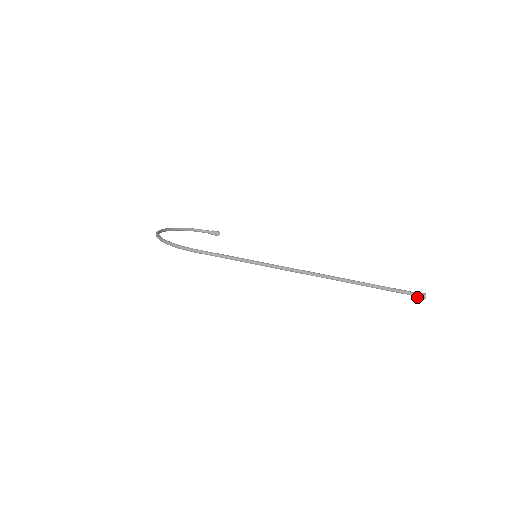
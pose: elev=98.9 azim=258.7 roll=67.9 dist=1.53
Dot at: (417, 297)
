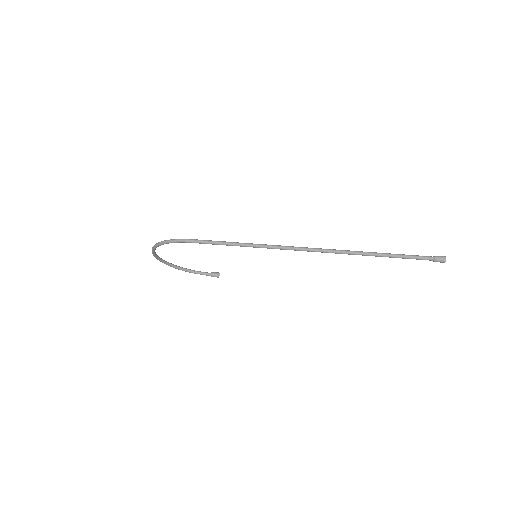
Dot at: (436, 260)
